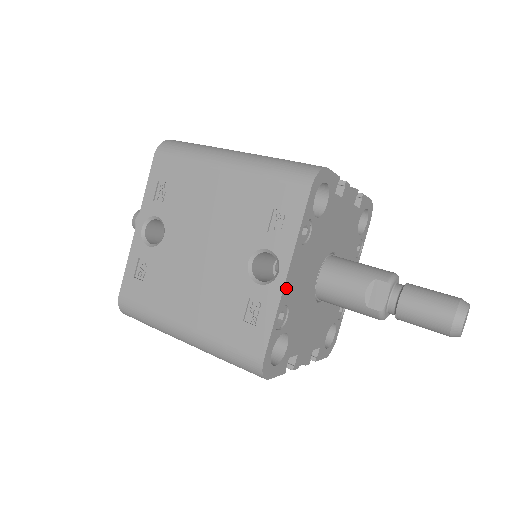
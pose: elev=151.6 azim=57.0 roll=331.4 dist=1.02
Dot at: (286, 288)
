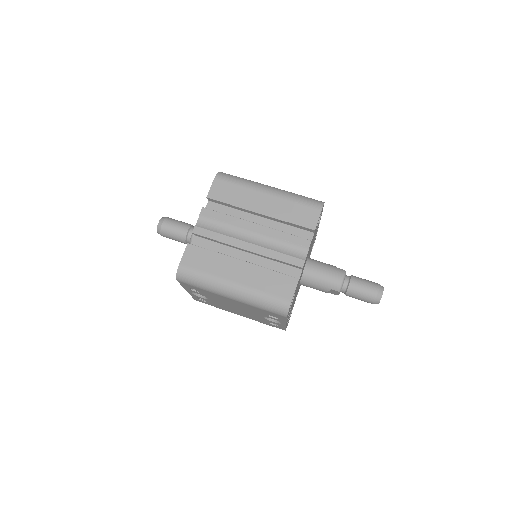
Dot at: occluded
